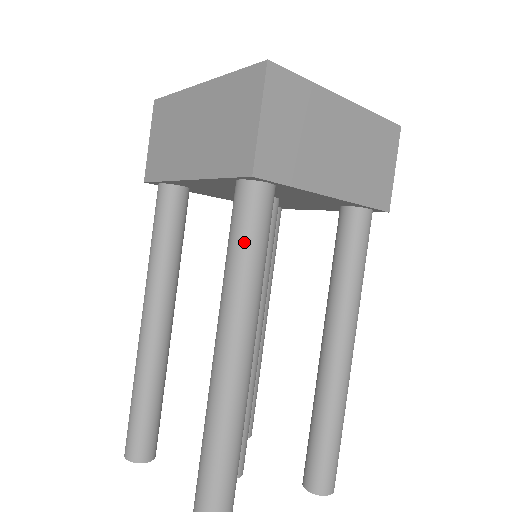
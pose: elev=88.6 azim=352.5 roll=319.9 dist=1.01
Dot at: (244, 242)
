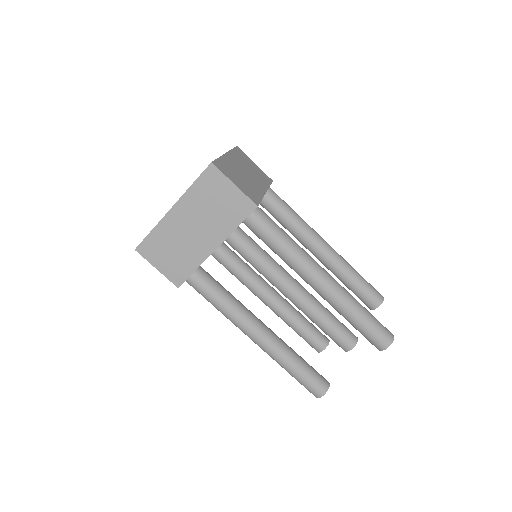
Dot at: (208, 301)
